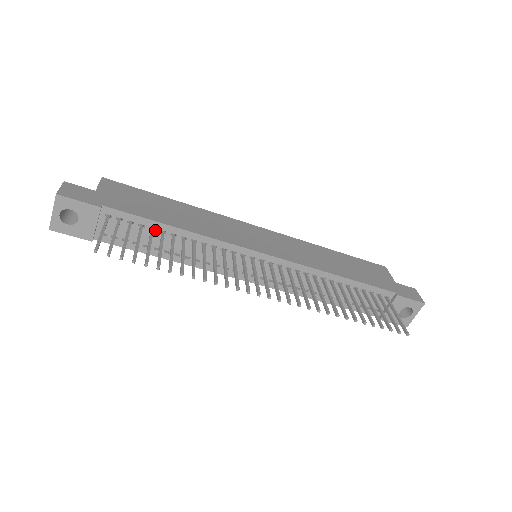
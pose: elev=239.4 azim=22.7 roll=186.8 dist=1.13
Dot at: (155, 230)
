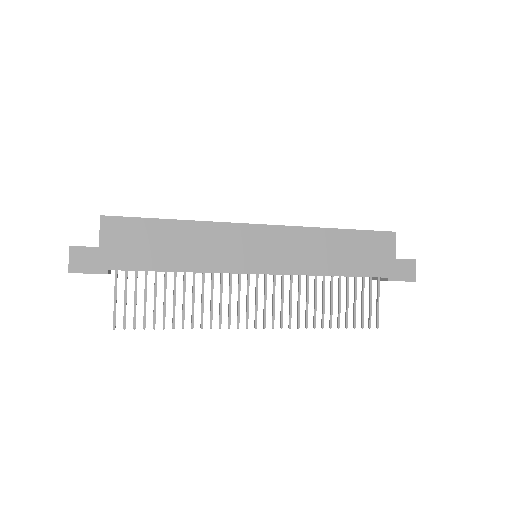
Dot at: occluded
